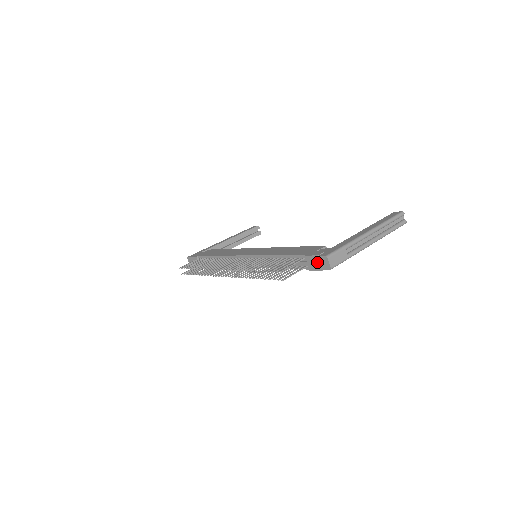
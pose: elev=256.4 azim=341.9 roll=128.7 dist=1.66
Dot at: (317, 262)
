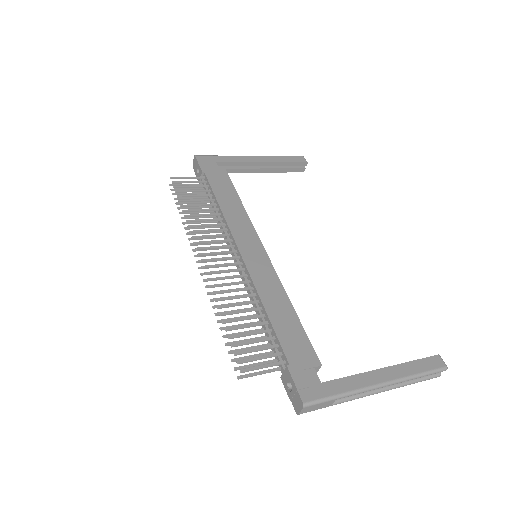
Dot at: (292, 389)
